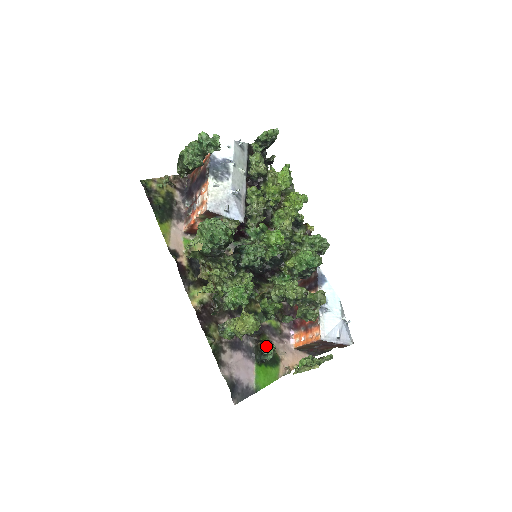
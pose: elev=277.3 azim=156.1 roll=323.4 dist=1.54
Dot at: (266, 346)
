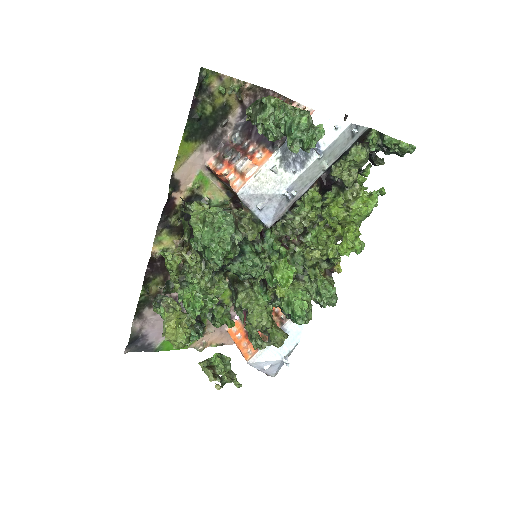
Dot at: (193, 332)
